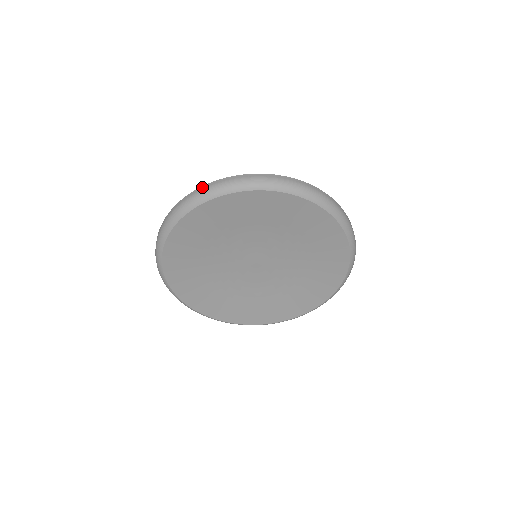
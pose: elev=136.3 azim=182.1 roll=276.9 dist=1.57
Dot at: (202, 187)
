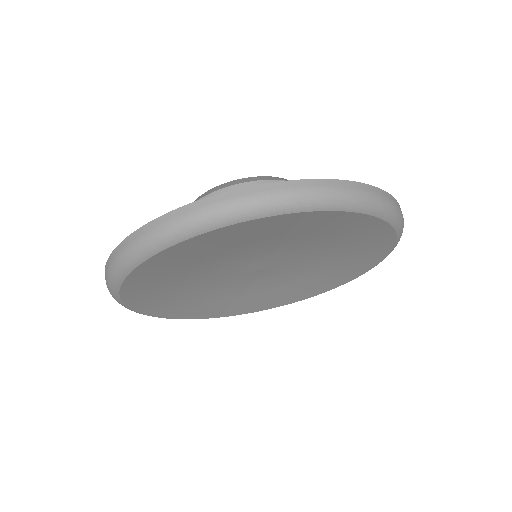
Dot at: (268, 186)
